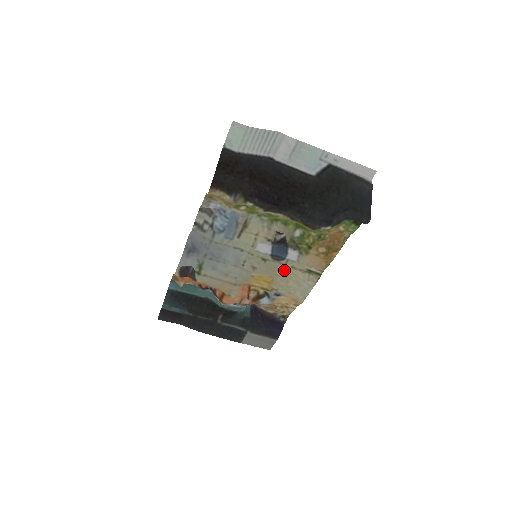
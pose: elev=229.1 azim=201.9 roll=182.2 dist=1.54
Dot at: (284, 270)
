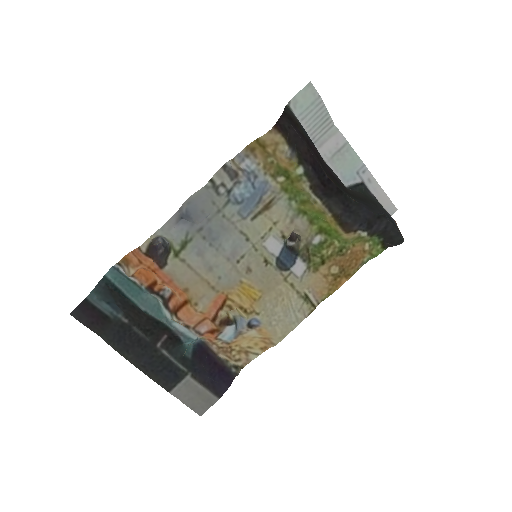
Dot at: (281, 286)
